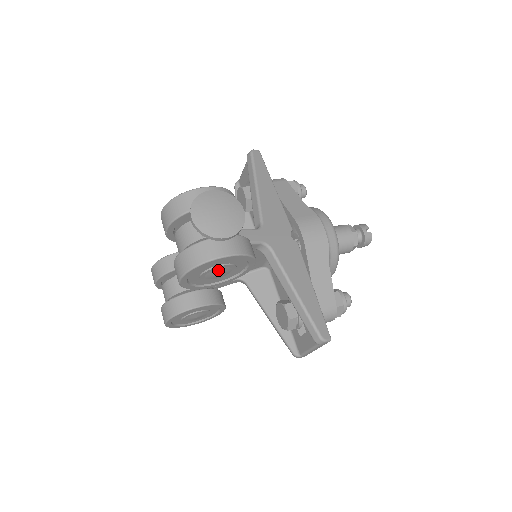
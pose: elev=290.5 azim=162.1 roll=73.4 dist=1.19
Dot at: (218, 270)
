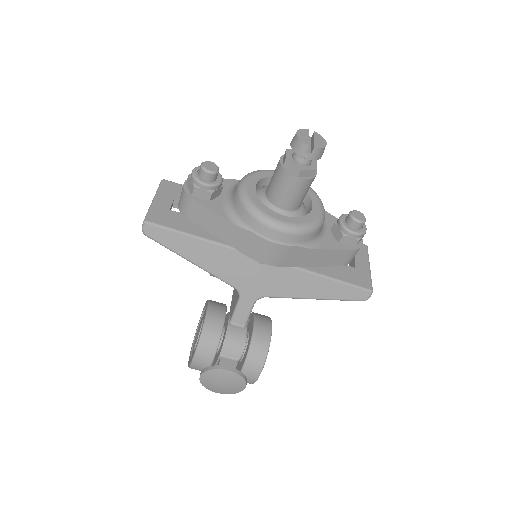
Dot at: occluded
